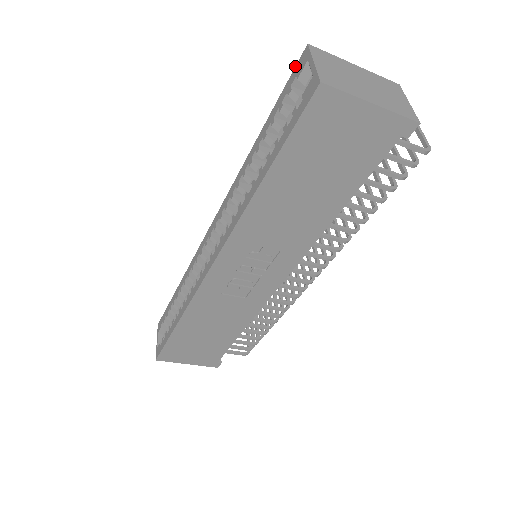
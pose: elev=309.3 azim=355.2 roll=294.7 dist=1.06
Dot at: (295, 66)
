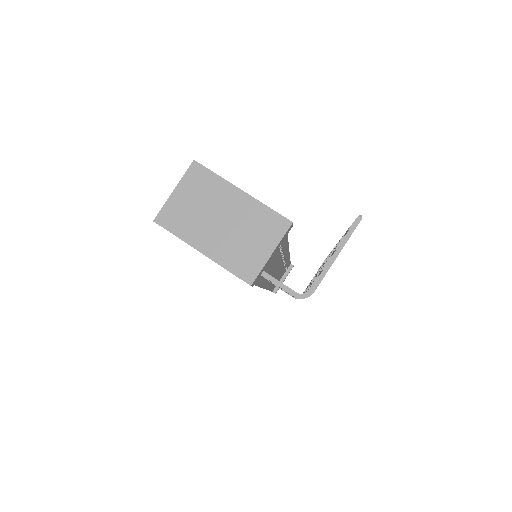
Dot at: occluded
